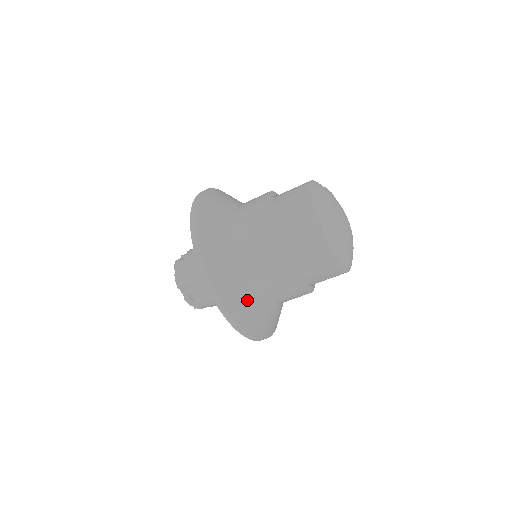
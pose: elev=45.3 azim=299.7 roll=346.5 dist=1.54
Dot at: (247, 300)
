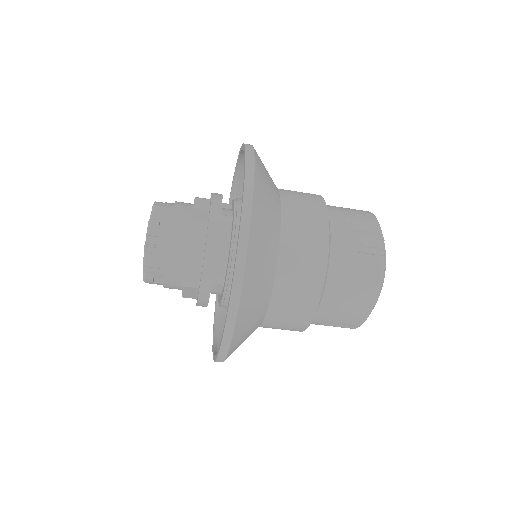
Dot at: (246, 338)
